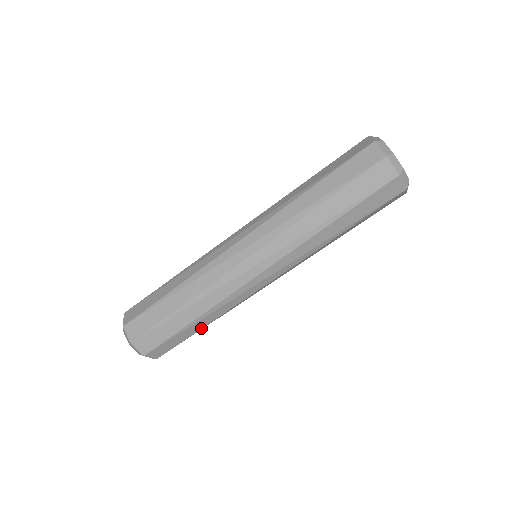
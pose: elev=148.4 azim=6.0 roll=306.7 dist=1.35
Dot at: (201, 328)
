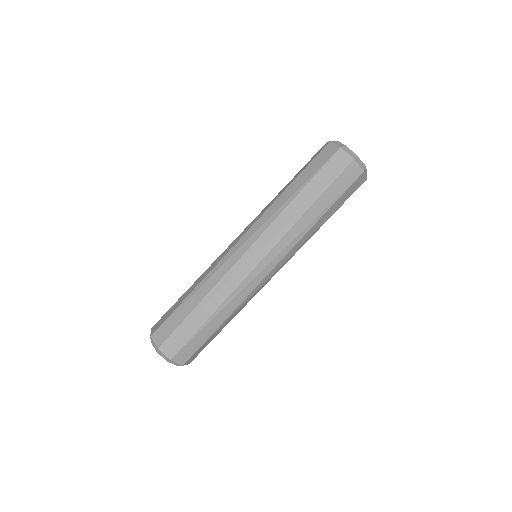
Dot at: occluded
